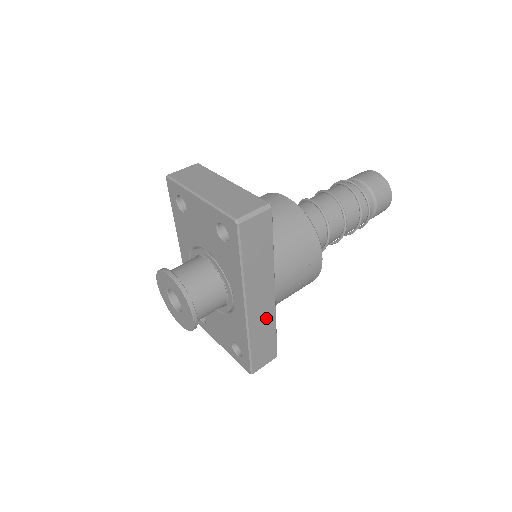
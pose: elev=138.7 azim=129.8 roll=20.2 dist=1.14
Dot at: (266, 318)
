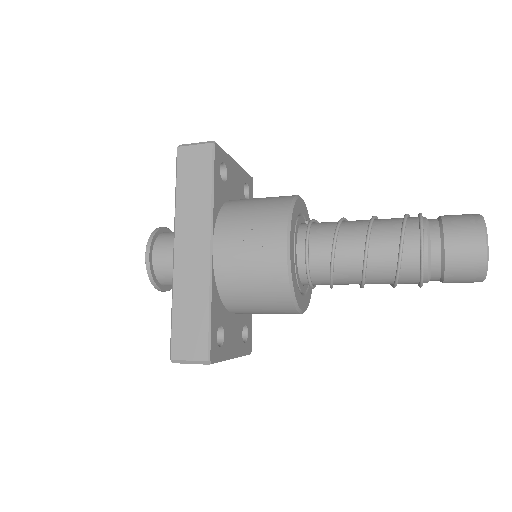
Dot at: (197, 280)
